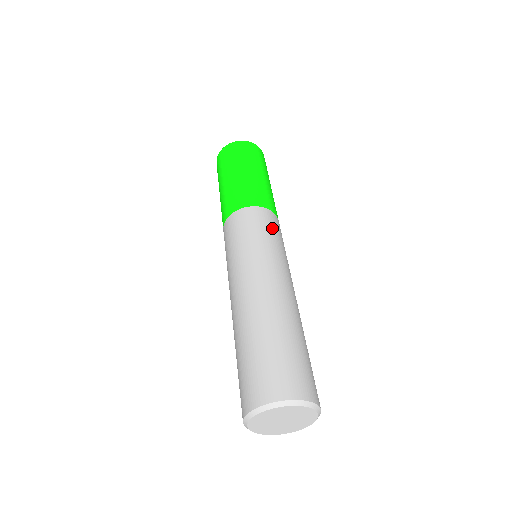
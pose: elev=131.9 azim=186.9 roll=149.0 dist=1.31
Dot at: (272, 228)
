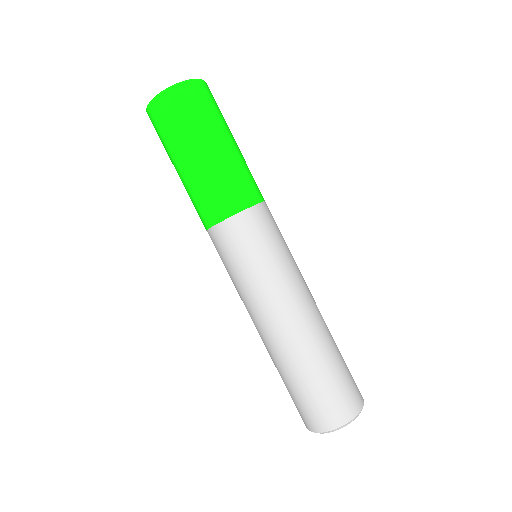
Dot at: (238, 250)
